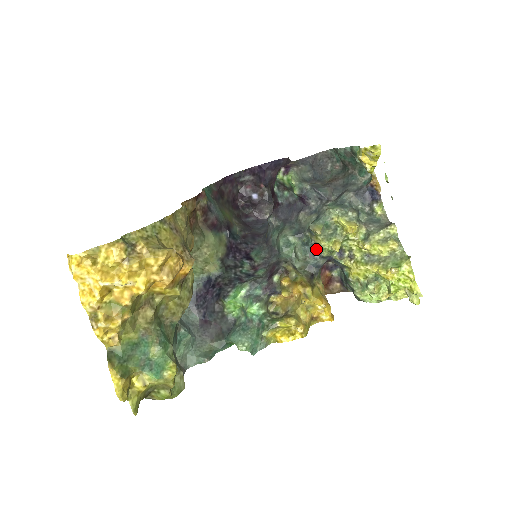
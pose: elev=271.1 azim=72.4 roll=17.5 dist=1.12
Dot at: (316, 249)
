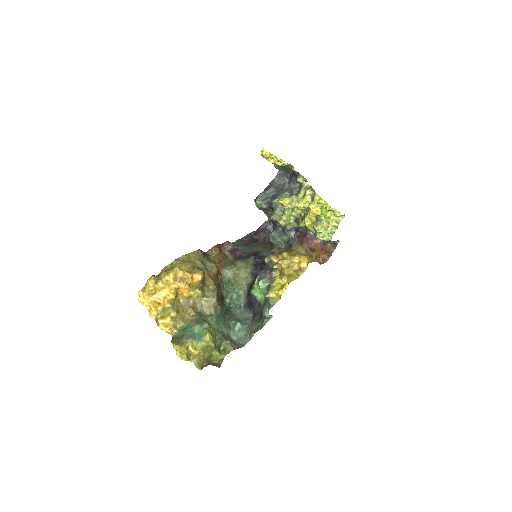
Dot at: (284, 229)
